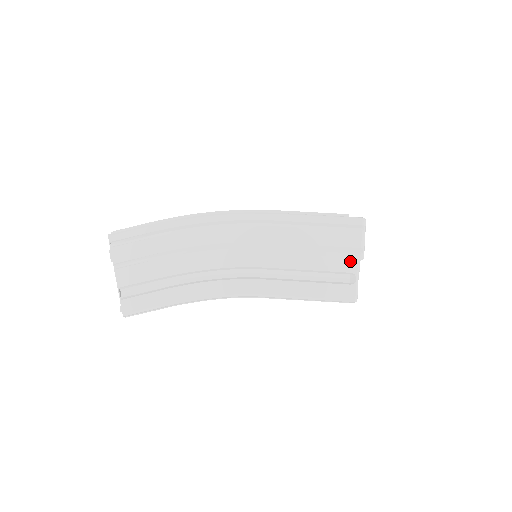
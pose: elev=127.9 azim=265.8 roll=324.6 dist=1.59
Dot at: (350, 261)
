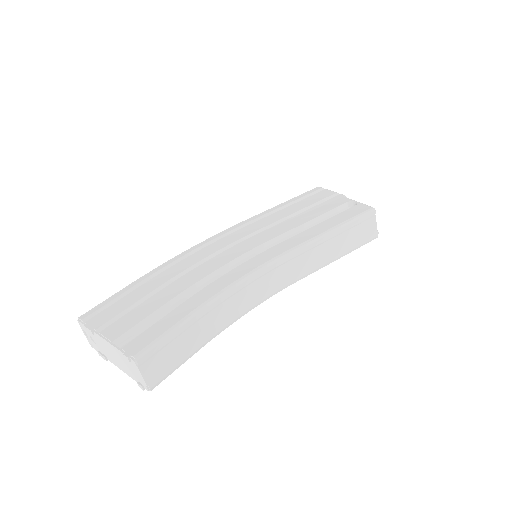
Dot at: (337, 200)
